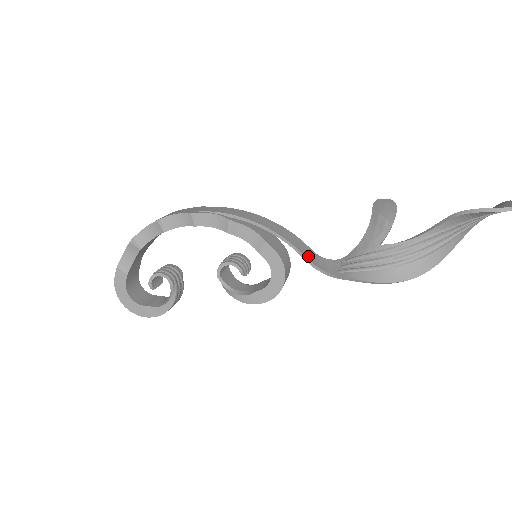
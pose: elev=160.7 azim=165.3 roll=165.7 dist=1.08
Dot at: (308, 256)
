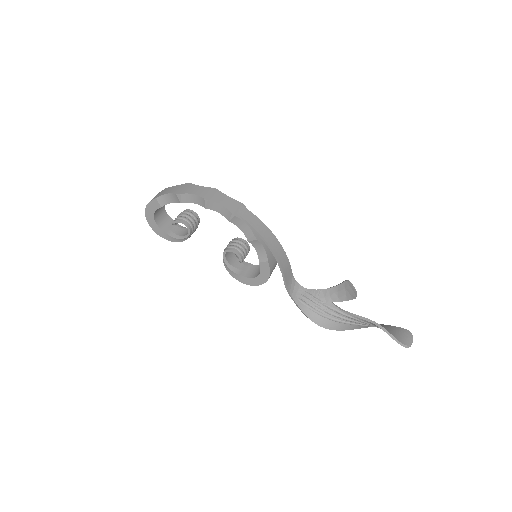
Dot at: (287, 280)
